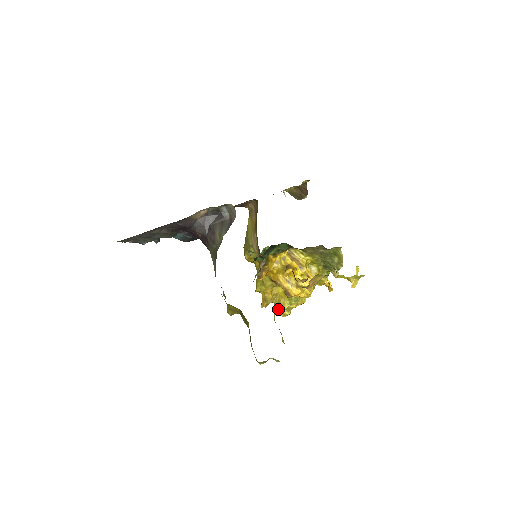
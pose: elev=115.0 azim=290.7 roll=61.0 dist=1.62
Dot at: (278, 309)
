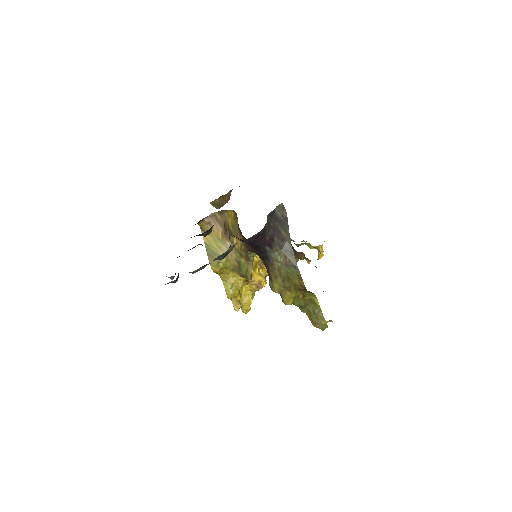
Dot at: (243, 308)
